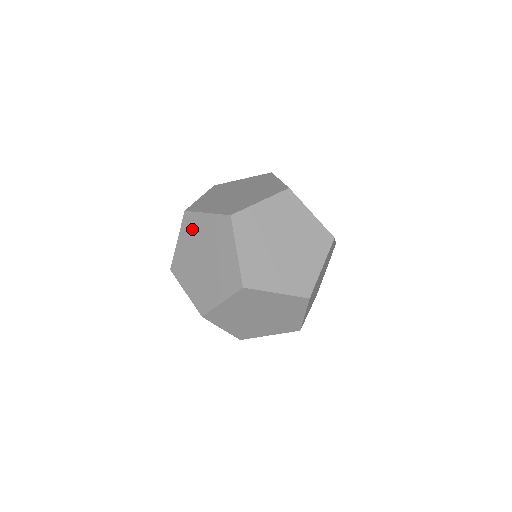
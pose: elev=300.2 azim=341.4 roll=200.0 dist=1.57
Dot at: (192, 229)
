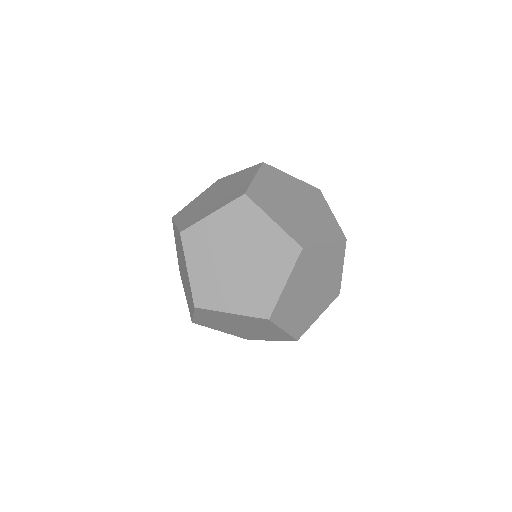
Dot at: (176, 237)
